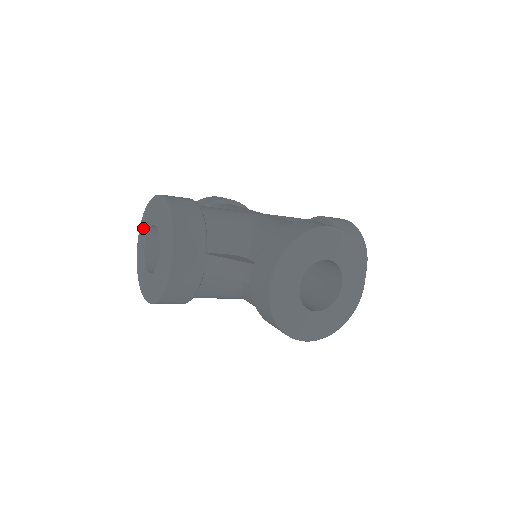
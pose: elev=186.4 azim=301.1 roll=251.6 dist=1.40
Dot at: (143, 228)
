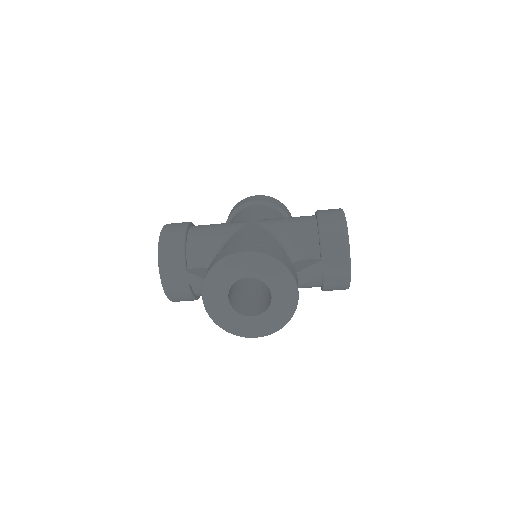
Dot at: occluded
